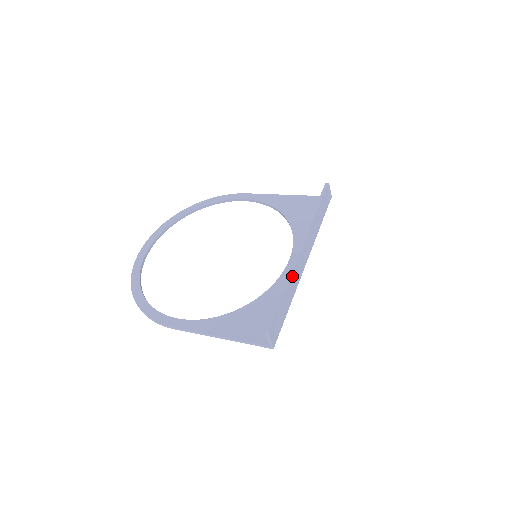
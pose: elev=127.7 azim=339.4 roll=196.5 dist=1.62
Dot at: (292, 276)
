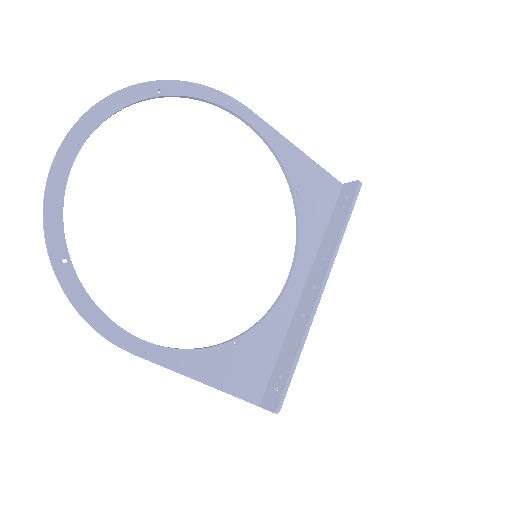
Dot at: (307, 328)
